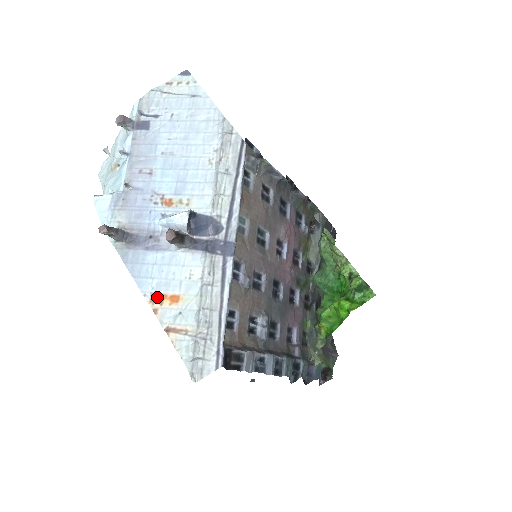
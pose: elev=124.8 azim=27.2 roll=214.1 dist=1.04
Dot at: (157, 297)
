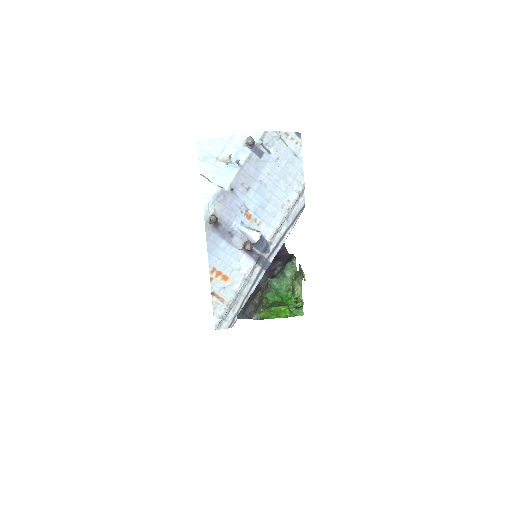
Dot at: (216, 271)
